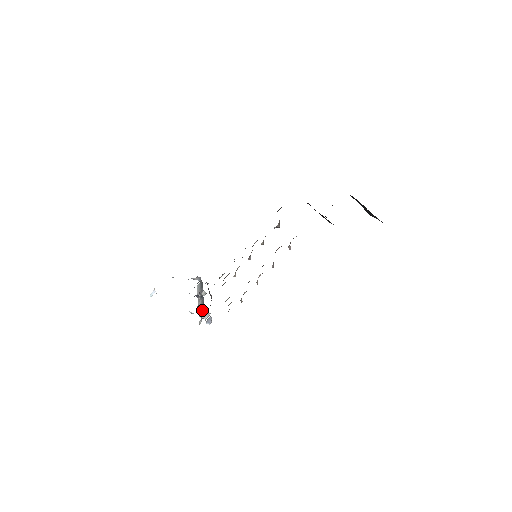
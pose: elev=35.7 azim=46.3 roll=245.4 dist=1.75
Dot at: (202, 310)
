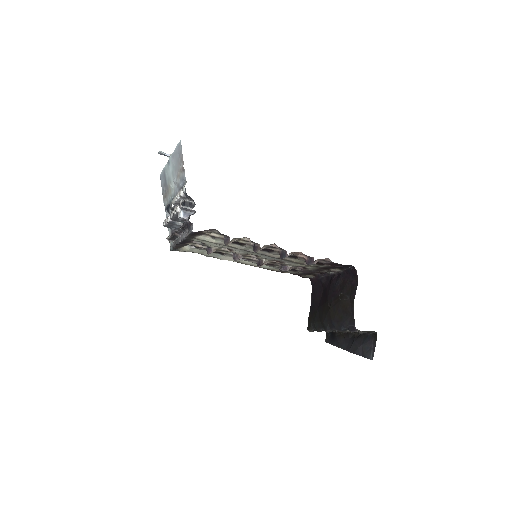
Dot at: (186, 207)
